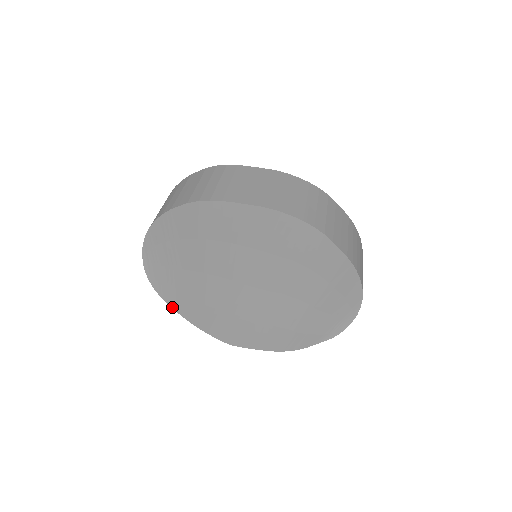
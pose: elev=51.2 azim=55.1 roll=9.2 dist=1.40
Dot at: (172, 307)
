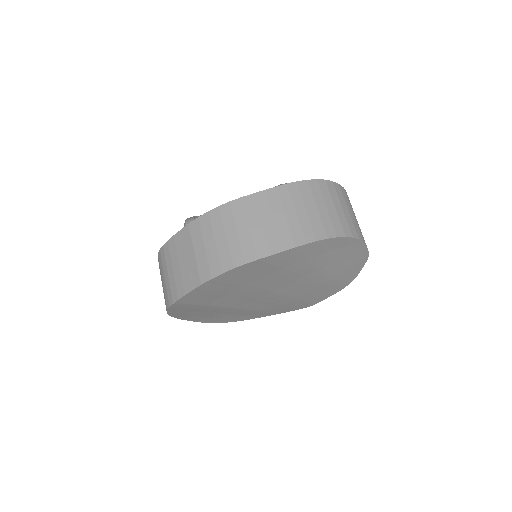
Dot at: occluded
